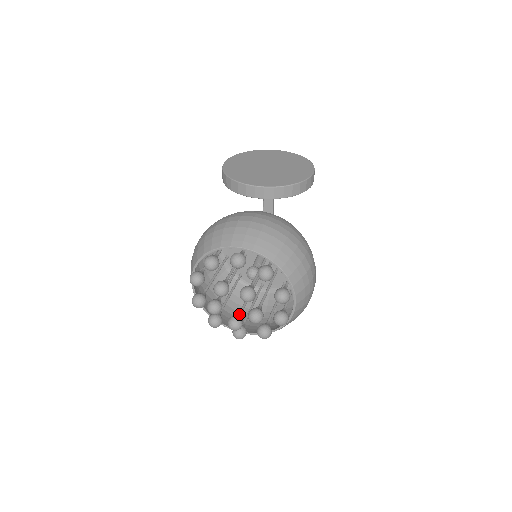
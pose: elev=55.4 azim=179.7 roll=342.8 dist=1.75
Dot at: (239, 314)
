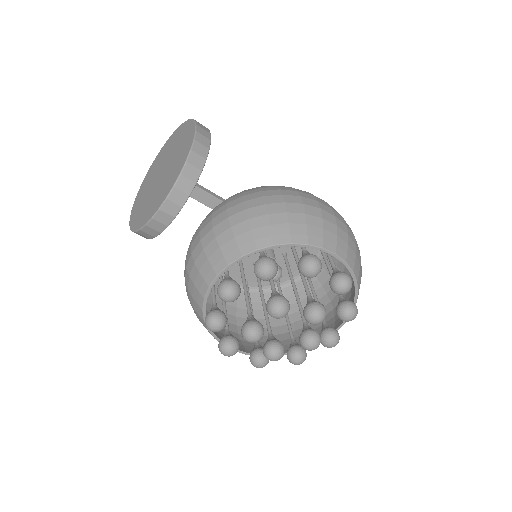
Dot at: (304, 326)
